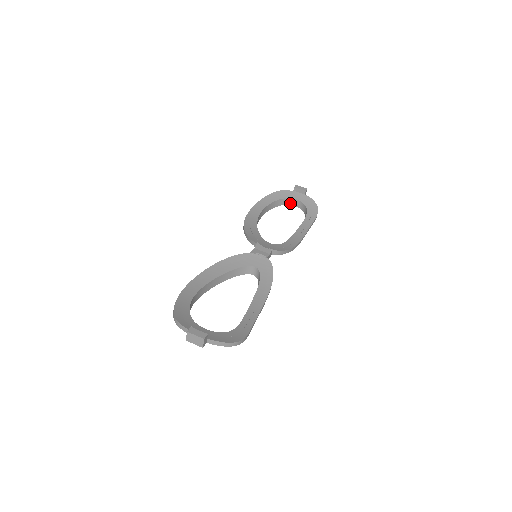
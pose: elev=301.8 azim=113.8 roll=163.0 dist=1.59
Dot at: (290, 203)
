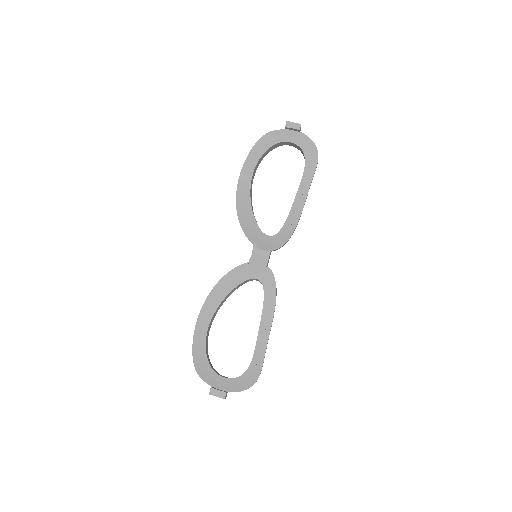
Dot at: (284, 144)
